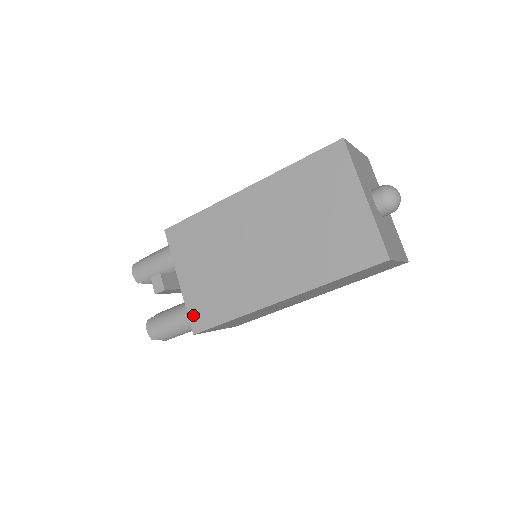
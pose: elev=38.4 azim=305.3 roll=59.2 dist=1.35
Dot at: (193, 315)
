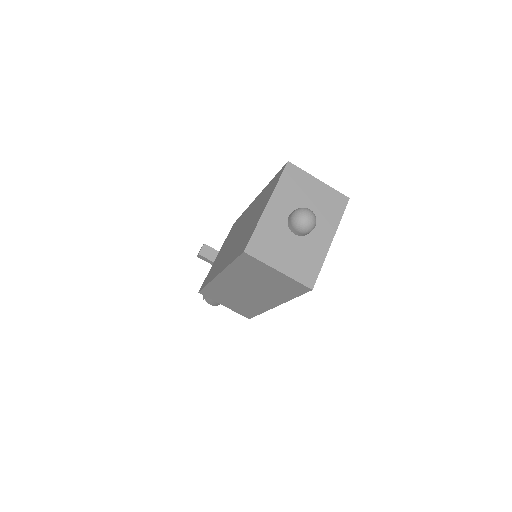
Dot at: (205, 279)
